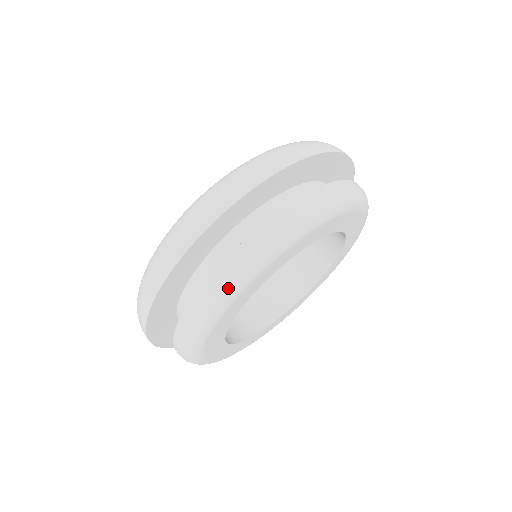
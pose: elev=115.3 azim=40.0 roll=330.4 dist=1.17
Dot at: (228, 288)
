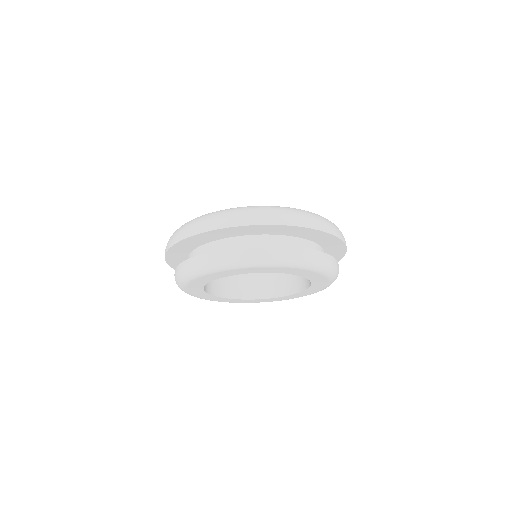
Dot at: (178, 285)
